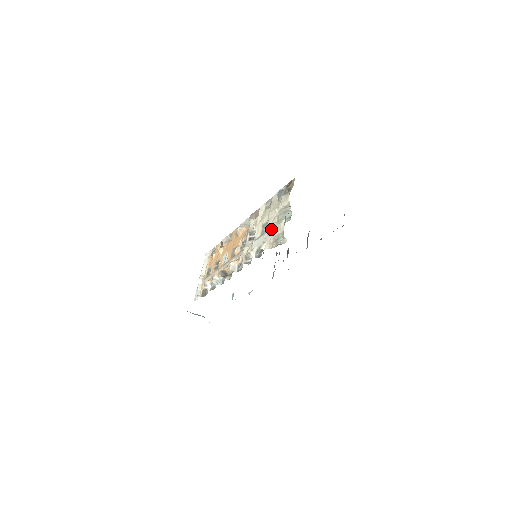
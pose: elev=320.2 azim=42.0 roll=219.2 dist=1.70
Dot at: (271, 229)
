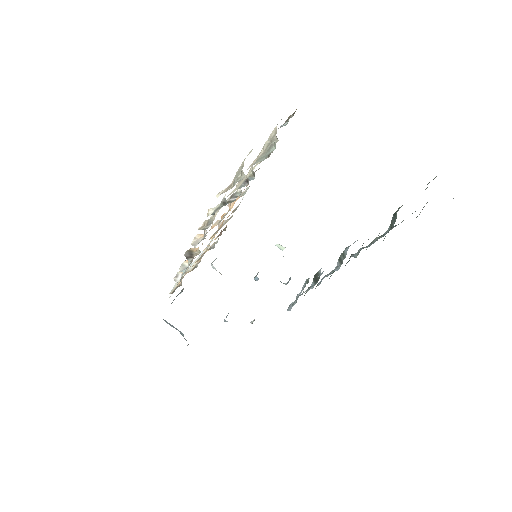
Dot at: occluded
